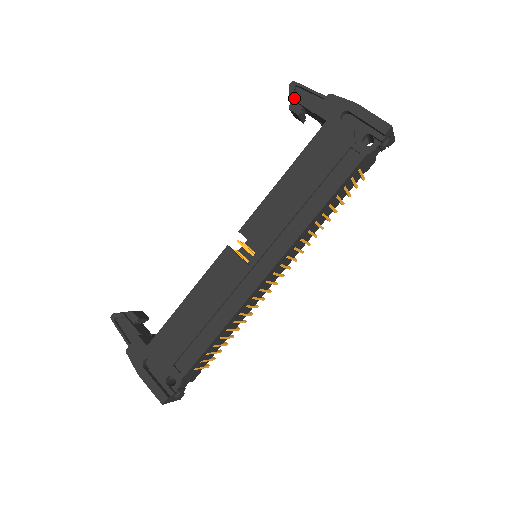
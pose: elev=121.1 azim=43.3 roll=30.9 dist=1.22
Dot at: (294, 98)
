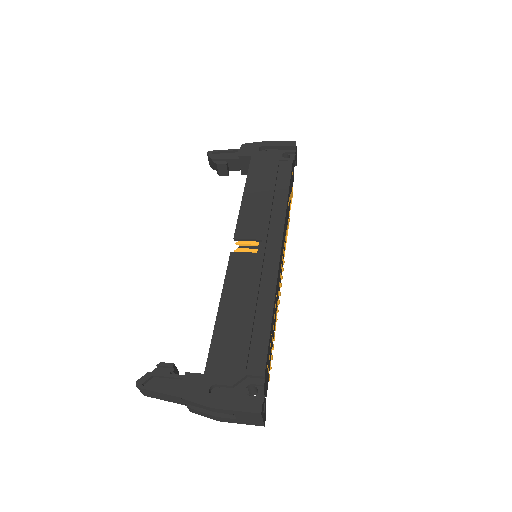
Dot at: (216, 158)
